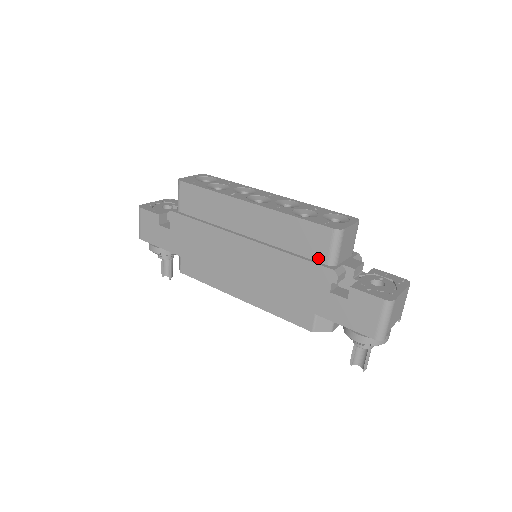
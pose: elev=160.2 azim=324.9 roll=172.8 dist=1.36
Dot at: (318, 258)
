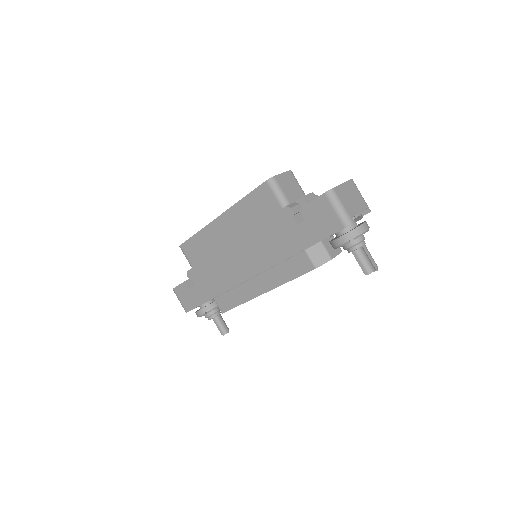
Dot at: (275, 210)
